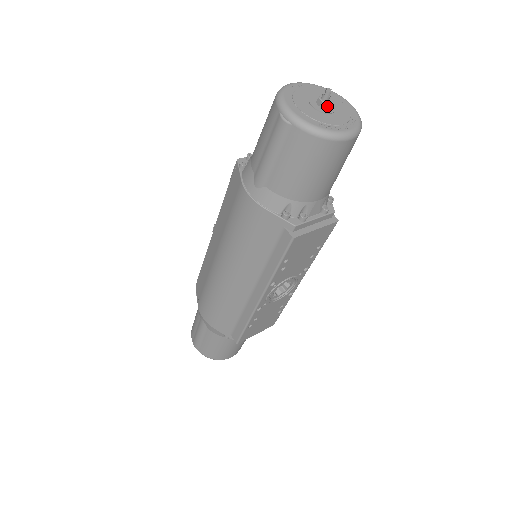
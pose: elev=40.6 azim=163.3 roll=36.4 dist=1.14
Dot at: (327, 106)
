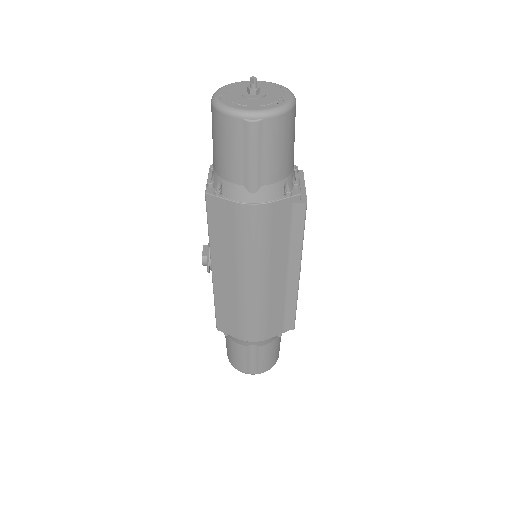
Dot at: (259, 91)
